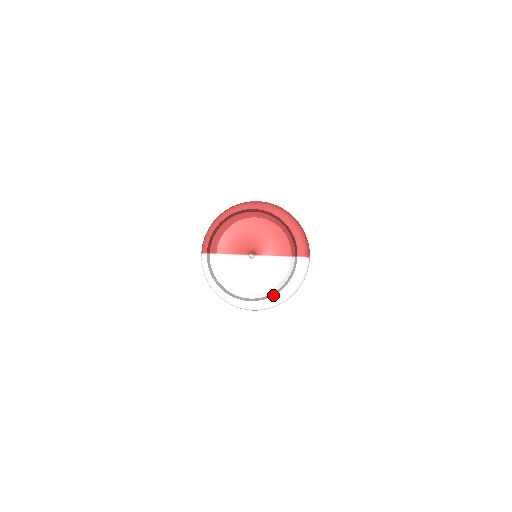
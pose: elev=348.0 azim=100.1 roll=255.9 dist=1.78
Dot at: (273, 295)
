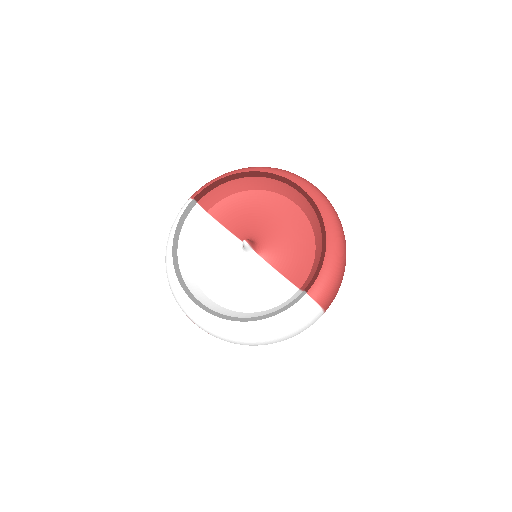
Dot at: (231, 319)
